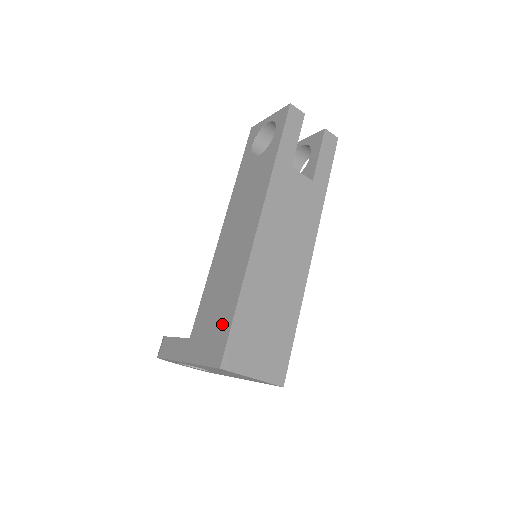
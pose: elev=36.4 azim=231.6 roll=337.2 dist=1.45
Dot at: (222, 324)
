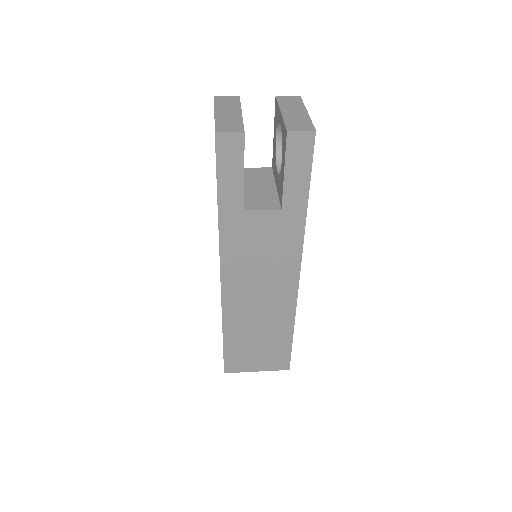
Dot at: occluded
